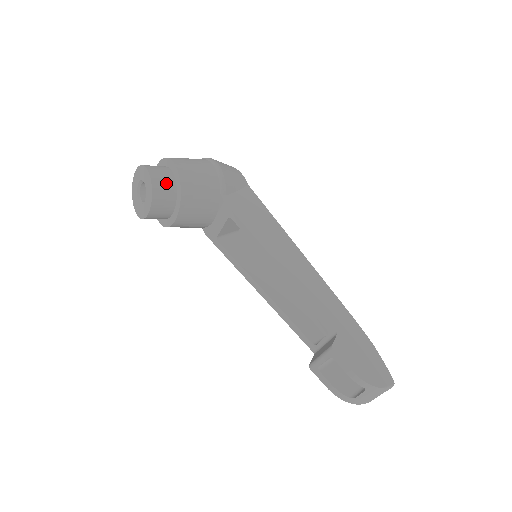
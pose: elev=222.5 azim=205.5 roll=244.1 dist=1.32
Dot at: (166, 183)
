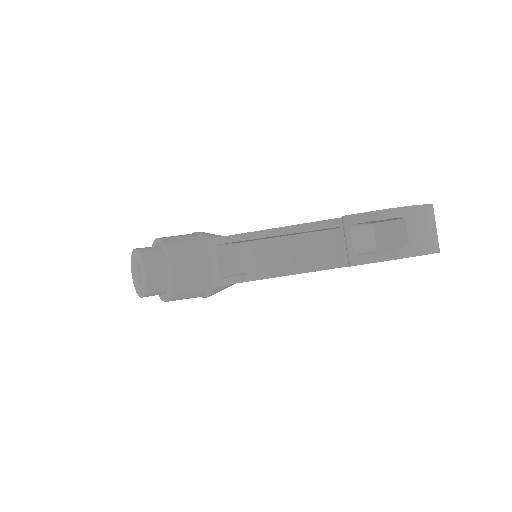
Dot at: (151, 249)
